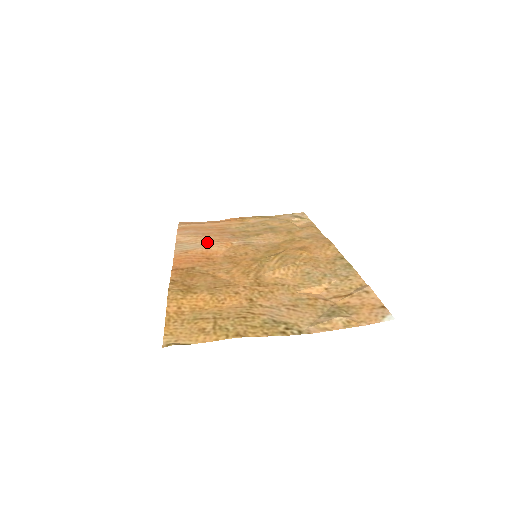
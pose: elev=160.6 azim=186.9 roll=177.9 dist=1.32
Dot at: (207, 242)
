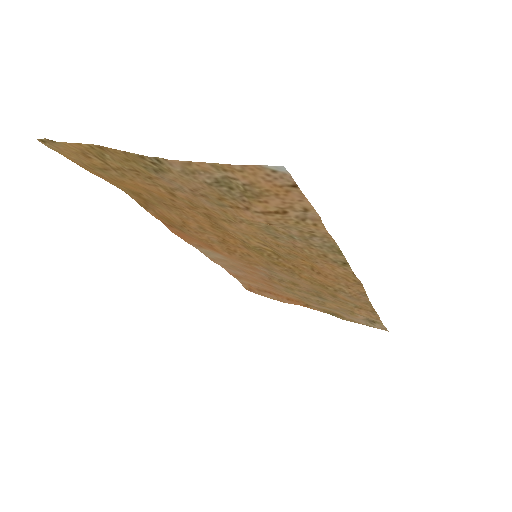
Dot at: (233, 261)
